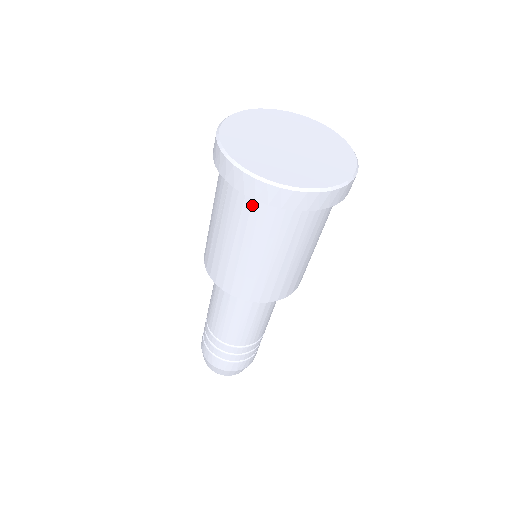
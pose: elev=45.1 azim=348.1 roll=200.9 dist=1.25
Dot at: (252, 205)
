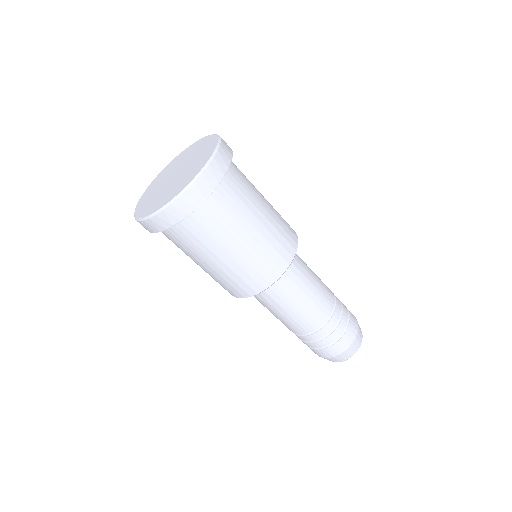
Dot at: occluded
